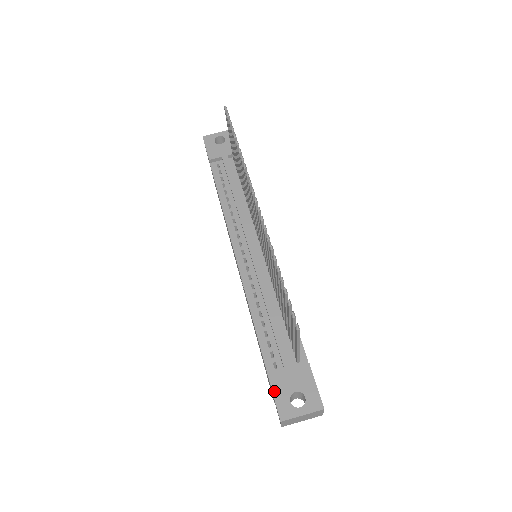
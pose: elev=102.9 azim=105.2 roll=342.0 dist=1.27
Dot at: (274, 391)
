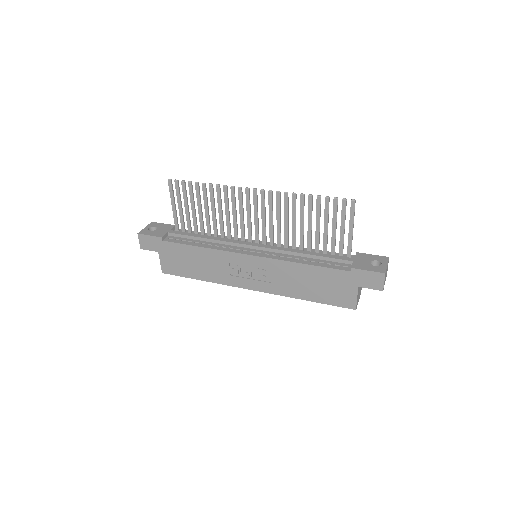
Dot at: (364, 269)
